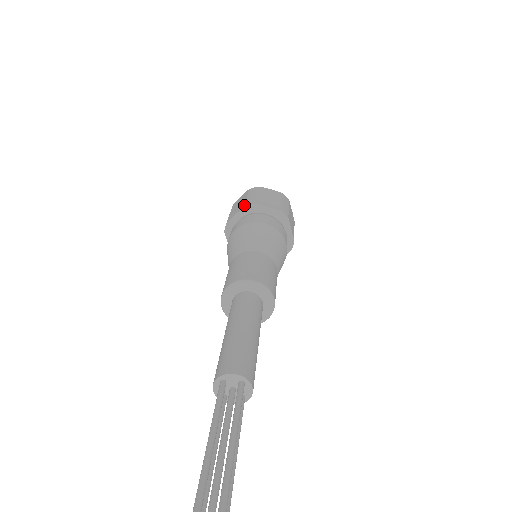
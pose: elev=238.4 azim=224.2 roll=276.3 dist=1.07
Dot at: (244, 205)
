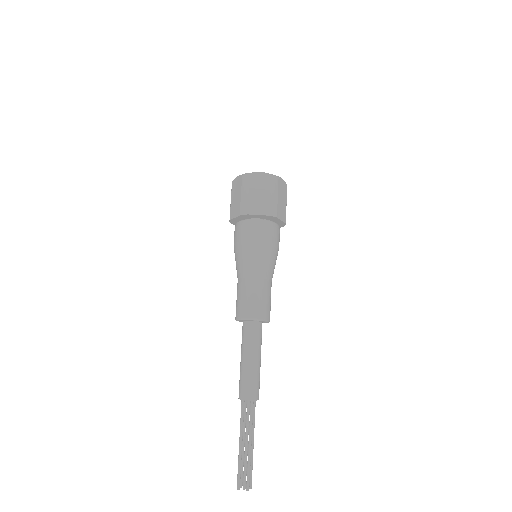
Dot at: (239, 214)
